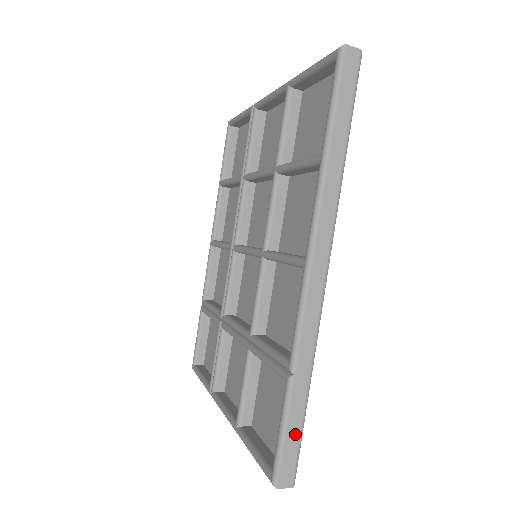
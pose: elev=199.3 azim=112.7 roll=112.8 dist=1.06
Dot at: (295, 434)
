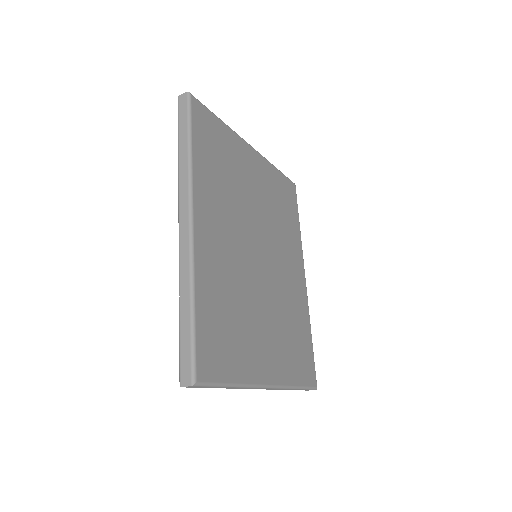
Dot at: (187, 341)
